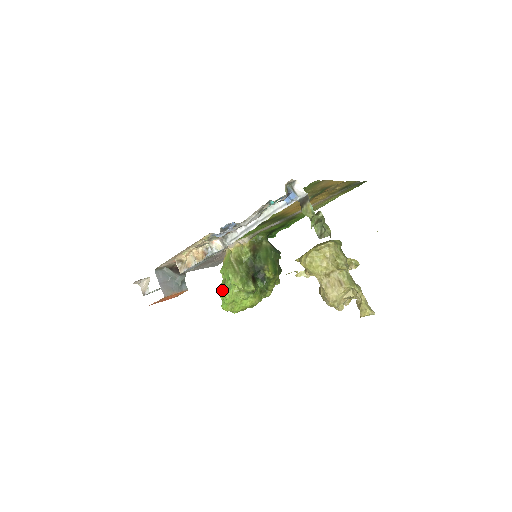
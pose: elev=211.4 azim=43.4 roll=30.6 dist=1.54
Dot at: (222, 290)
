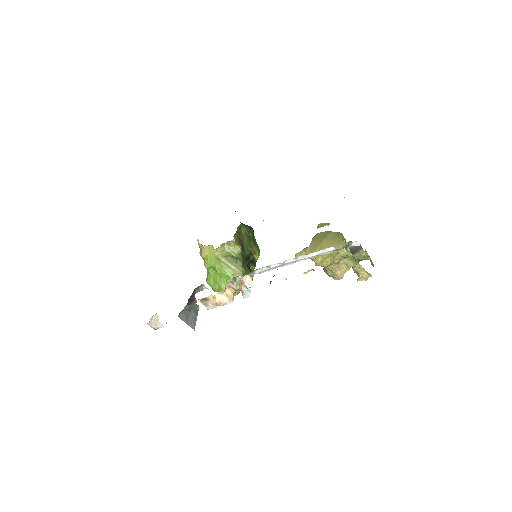
Dot at: (221, 287)
